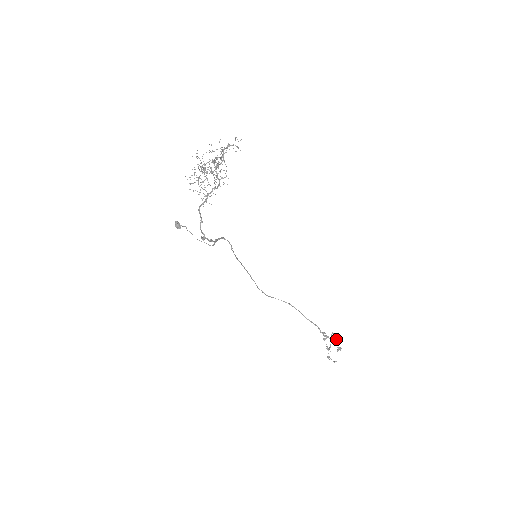
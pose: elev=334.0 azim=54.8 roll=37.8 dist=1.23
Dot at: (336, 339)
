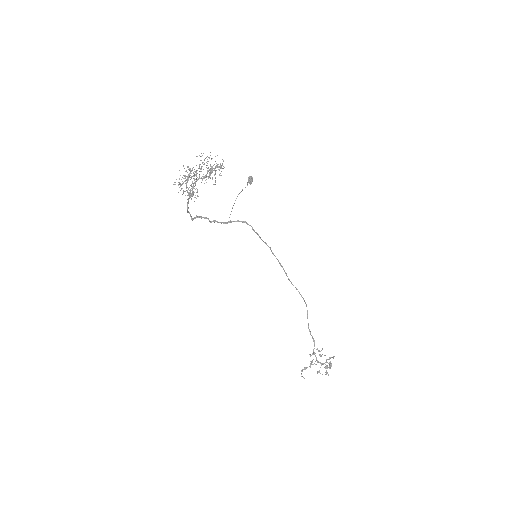
Dot at: (321, 364)
